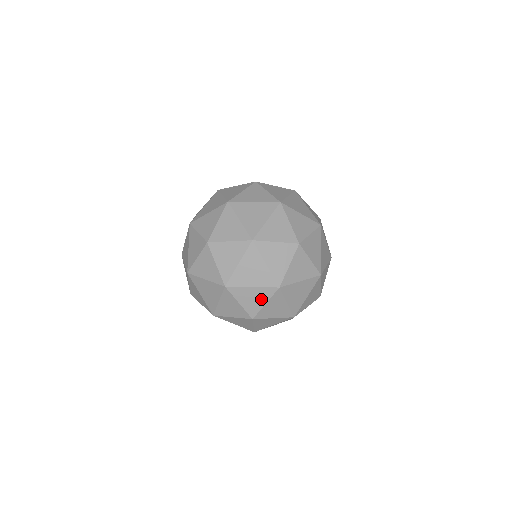
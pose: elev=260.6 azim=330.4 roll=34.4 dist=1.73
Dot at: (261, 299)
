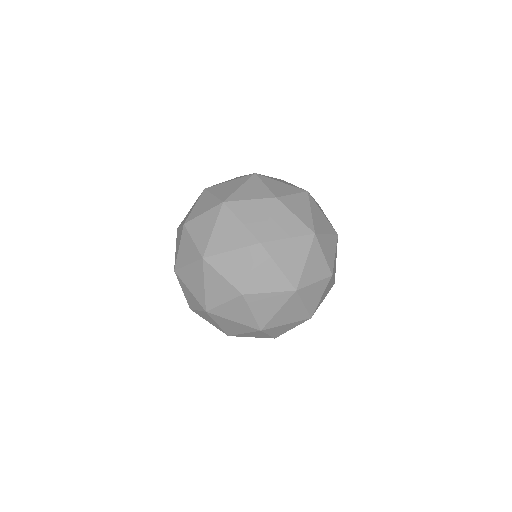
Dot at: (195, 304)
